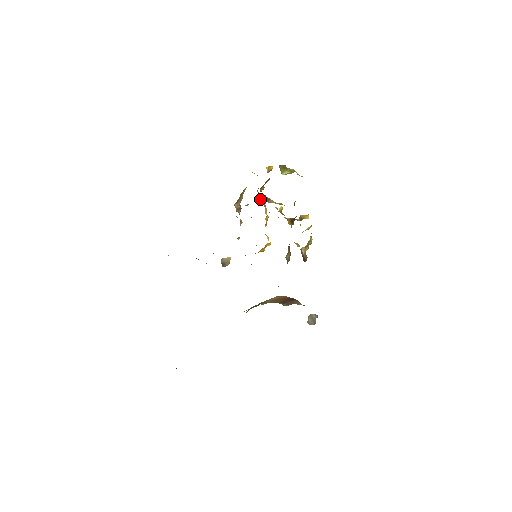
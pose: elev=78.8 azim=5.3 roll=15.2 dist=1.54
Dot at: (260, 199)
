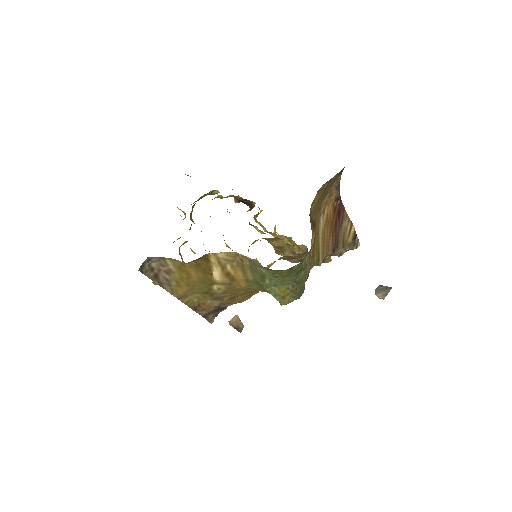
Dot at: (203, 244)
